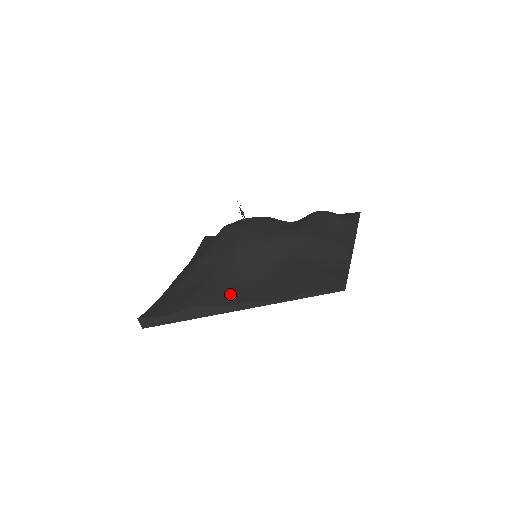
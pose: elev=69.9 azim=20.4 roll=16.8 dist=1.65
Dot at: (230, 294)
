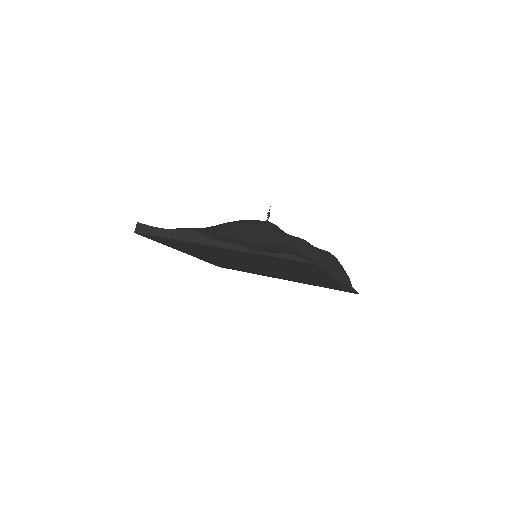
Dot at: (221, 237)
